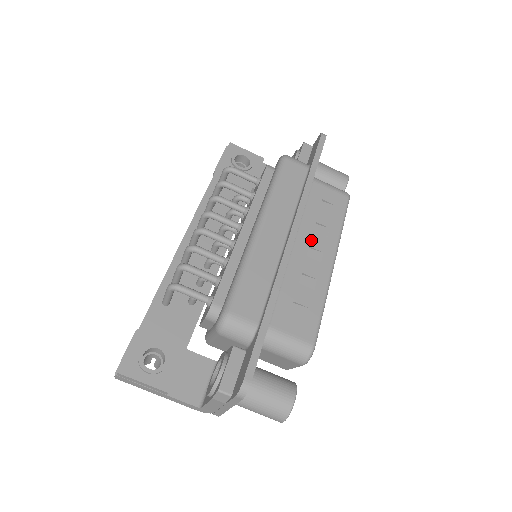
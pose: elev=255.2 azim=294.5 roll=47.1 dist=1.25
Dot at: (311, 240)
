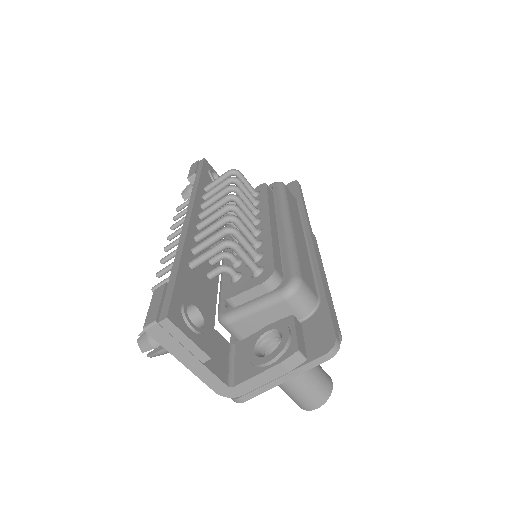
Dot at: occluded
